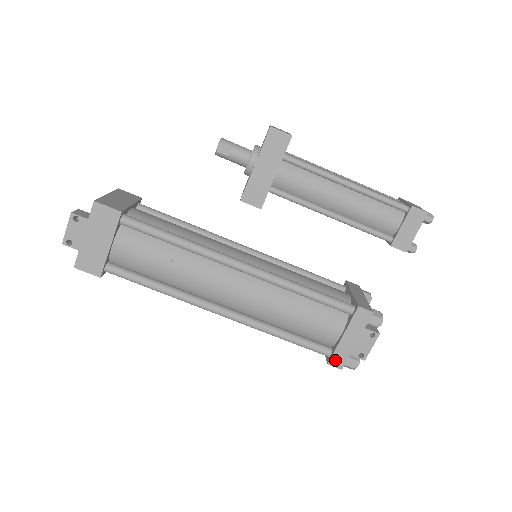
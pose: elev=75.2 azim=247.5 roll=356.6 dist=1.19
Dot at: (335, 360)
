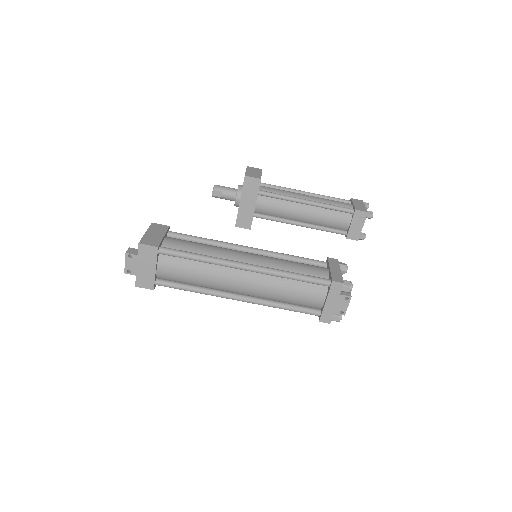
Dot at: (324, 318)
